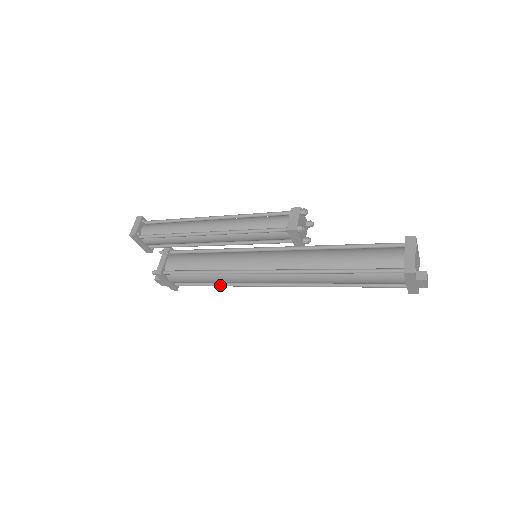
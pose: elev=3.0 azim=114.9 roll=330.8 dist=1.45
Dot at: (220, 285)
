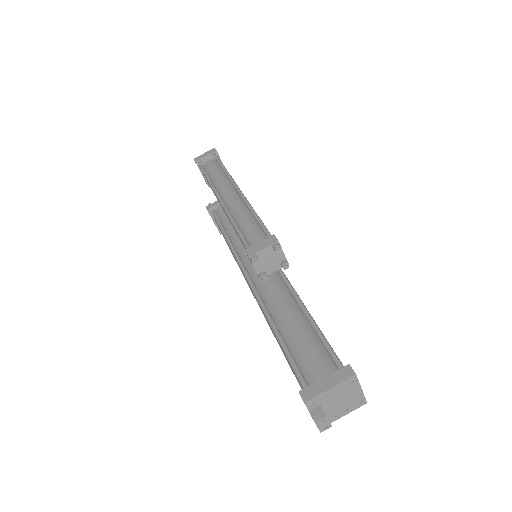
Dot at: occluded
